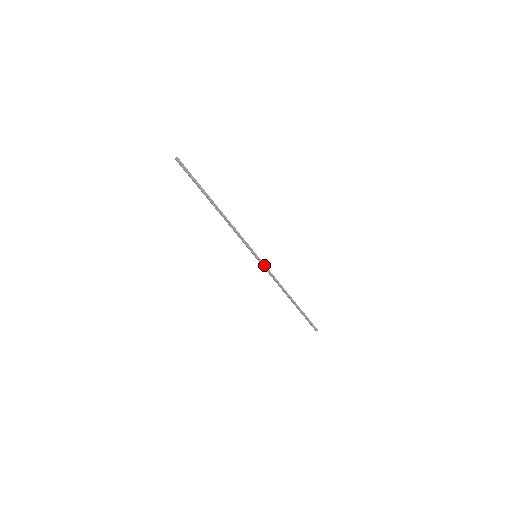
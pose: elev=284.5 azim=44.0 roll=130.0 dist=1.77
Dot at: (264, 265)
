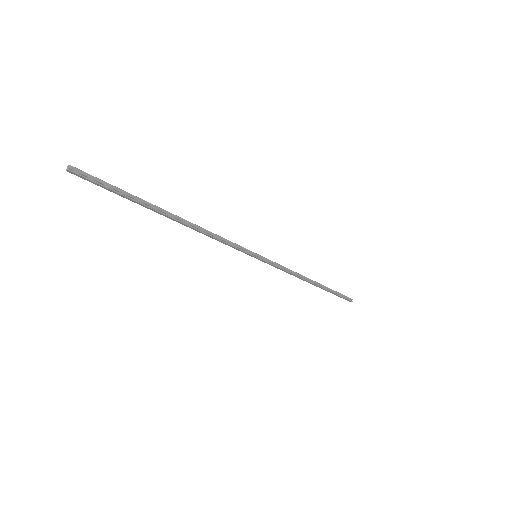
Dot at: (270, 262)
